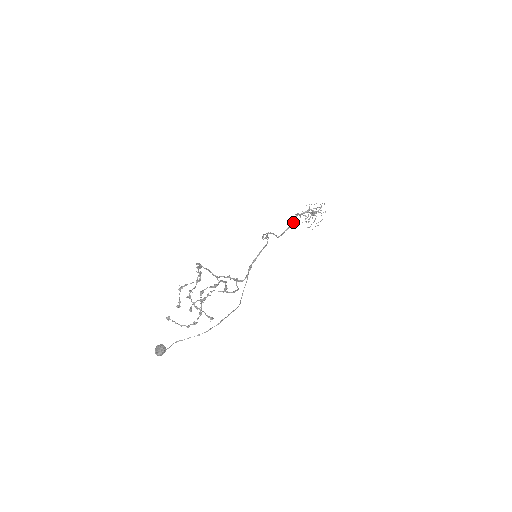
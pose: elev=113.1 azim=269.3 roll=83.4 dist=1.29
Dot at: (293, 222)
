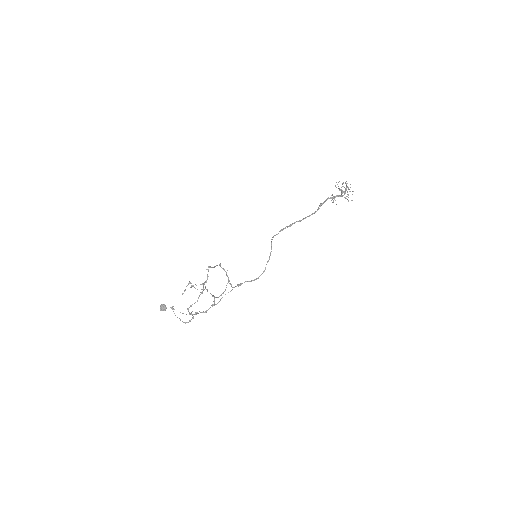
Dot at: occluded
